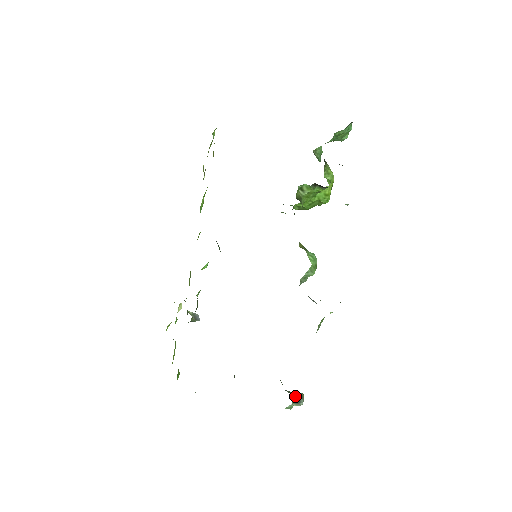
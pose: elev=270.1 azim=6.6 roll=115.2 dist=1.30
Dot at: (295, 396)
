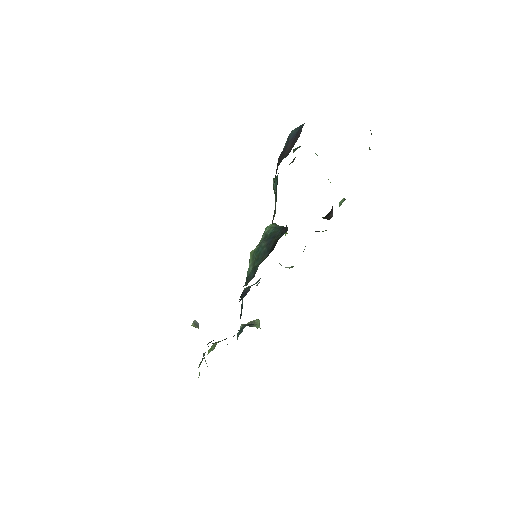
Dot at: occluded
